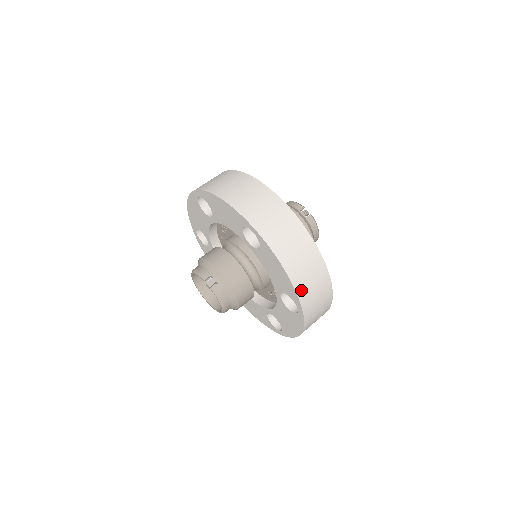
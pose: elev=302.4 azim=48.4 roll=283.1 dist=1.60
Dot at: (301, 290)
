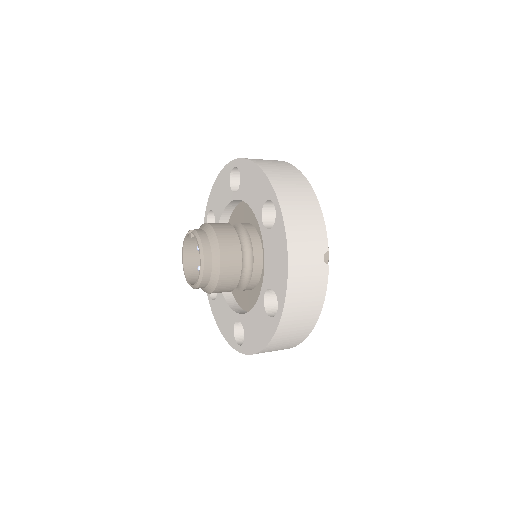
Dot at: (274, 179)
